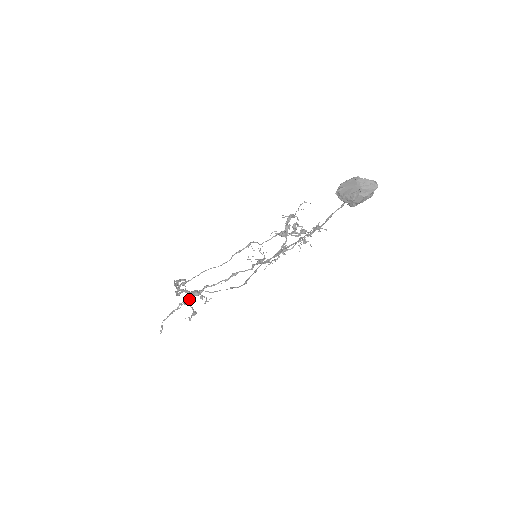
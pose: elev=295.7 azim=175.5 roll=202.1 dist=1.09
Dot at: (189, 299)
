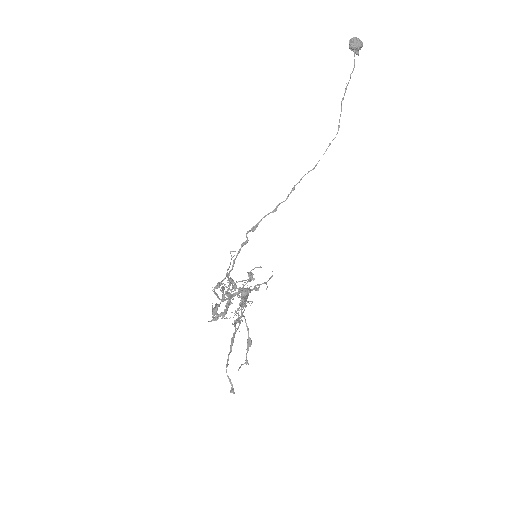
Dot at: (241, 308)
